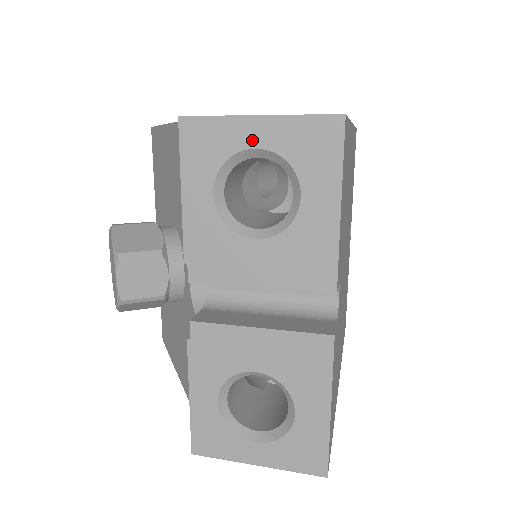
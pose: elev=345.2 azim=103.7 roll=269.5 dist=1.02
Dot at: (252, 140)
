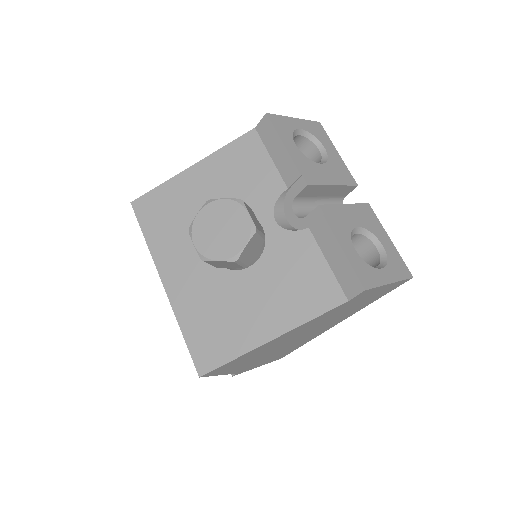
Dot at: (298, 126)
